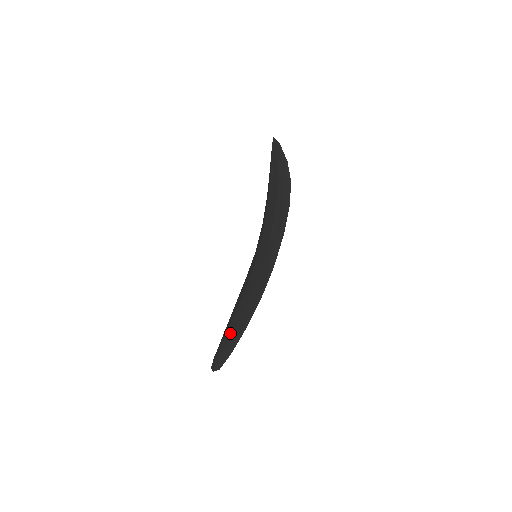
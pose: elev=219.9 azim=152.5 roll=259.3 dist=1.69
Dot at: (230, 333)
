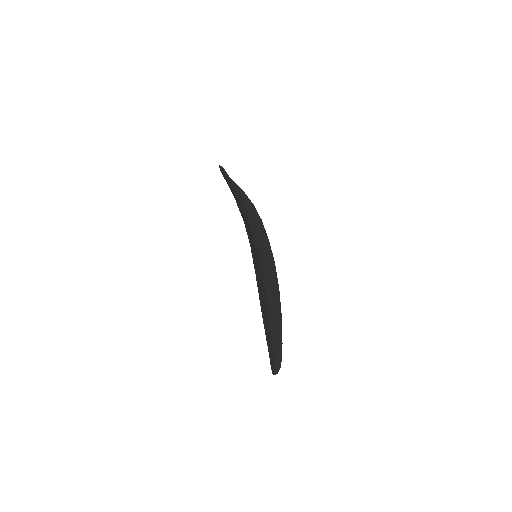
Dot at: occluded
